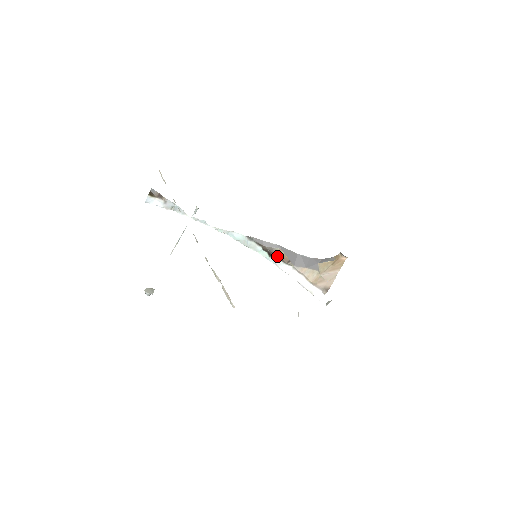
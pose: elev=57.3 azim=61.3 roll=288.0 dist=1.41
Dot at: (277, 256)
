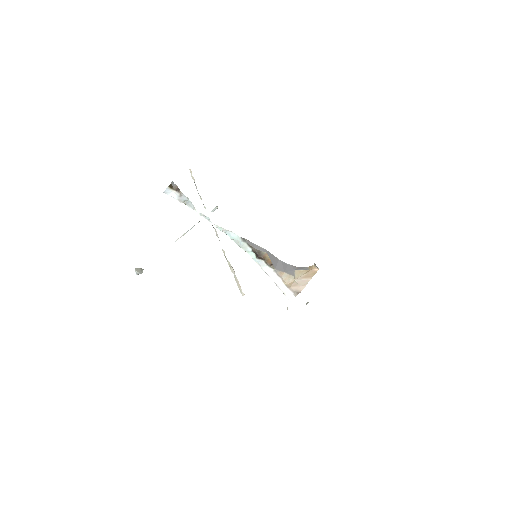
Dot at: (263, 258)
